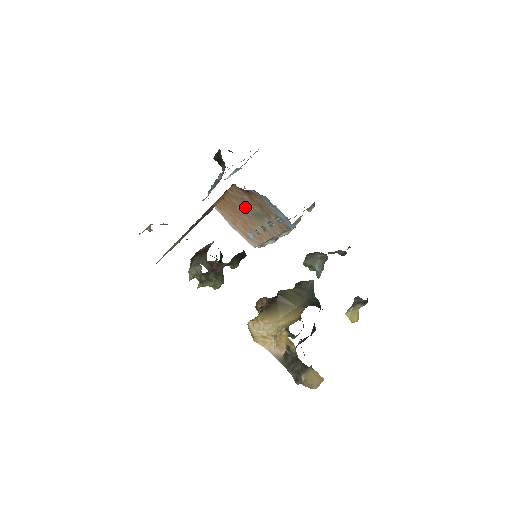
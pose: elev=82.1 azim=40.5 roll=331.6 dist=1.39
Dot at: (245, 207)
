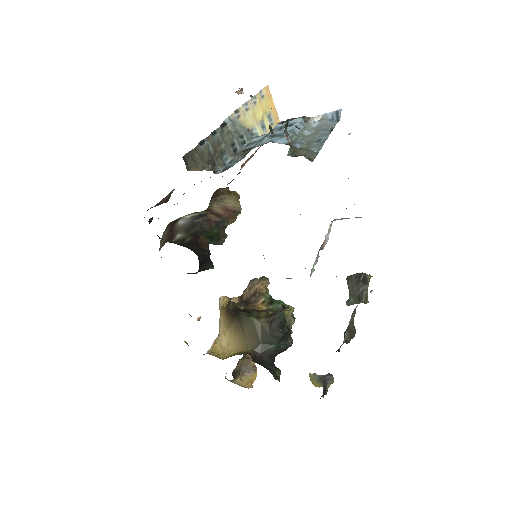
Dot at: occluded
